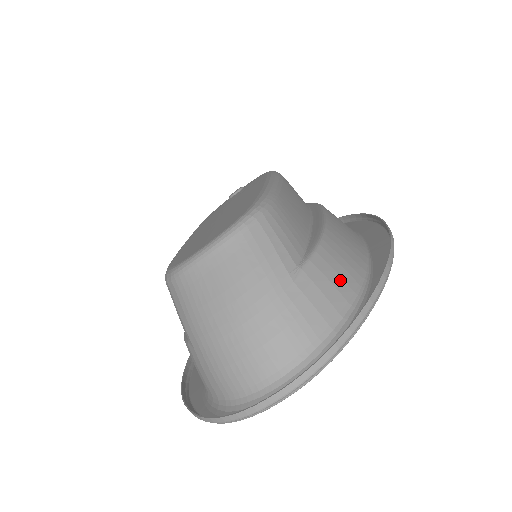
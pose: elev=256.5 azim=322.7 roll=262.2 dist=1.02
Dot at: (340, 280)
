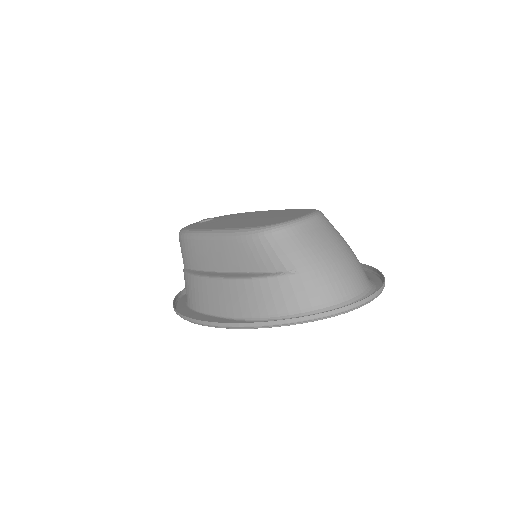
Dot at: occluded
